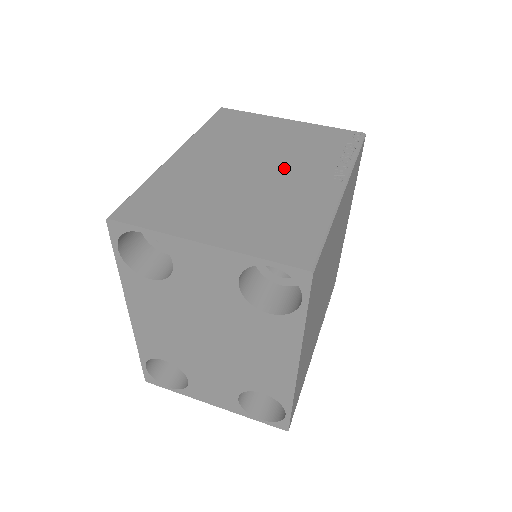
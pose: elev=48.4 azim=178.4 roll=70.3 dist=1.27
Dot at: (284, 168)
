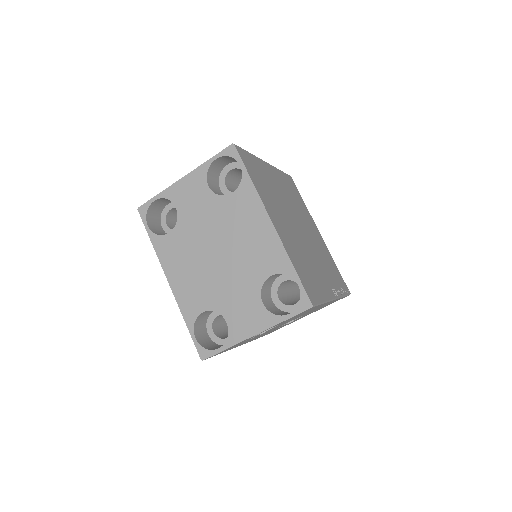
Dot at: occluded
